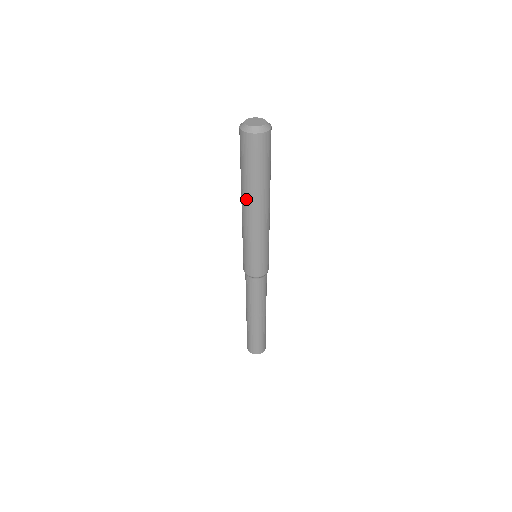
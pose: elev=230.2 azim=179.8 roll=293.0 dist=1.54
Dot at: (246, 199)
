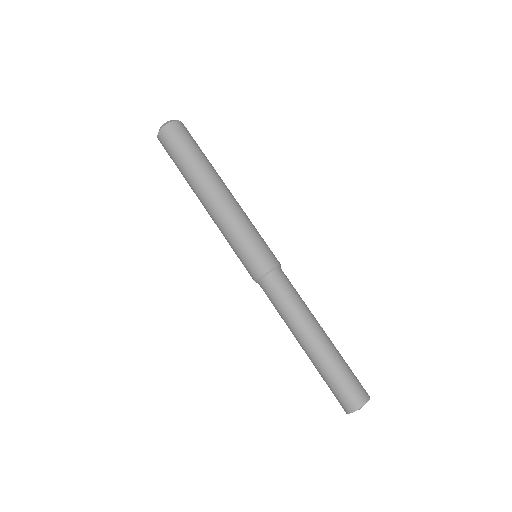
Dot at: (205, 182)
